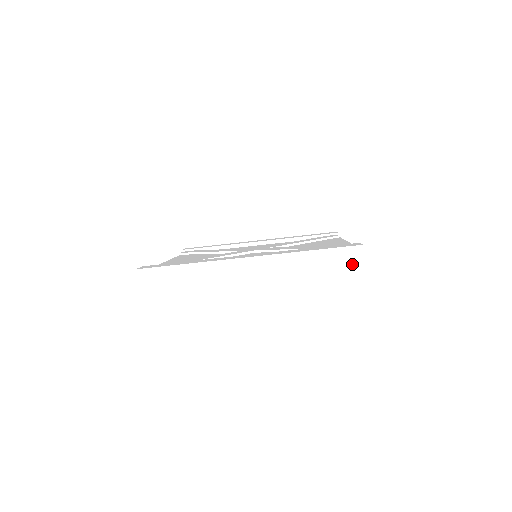
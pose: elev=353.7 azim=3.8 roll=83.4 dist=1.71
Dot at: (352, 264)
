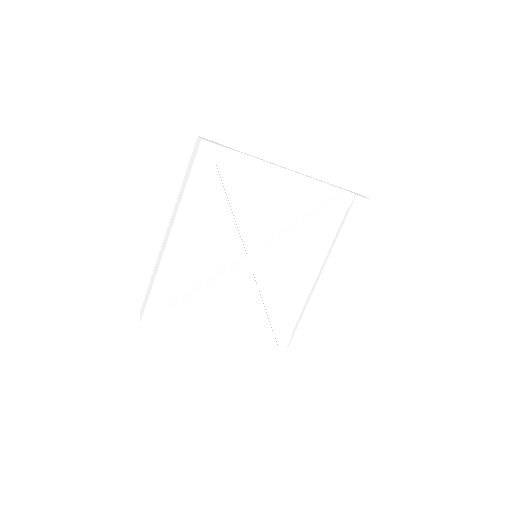
Dot at: (197, 149)
